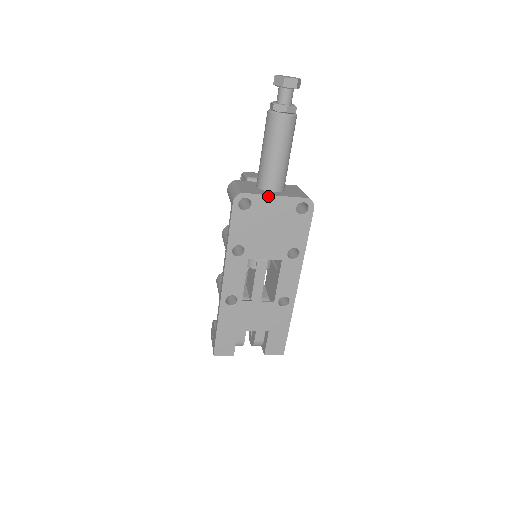
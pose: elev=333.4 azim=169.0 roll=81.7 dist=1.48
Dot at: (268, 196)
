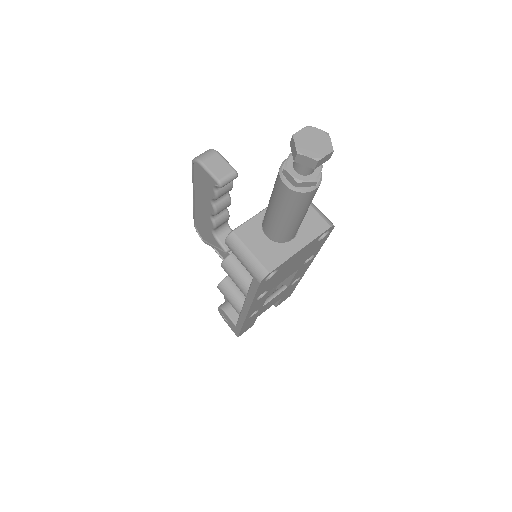
Dot at: (294, 255)
